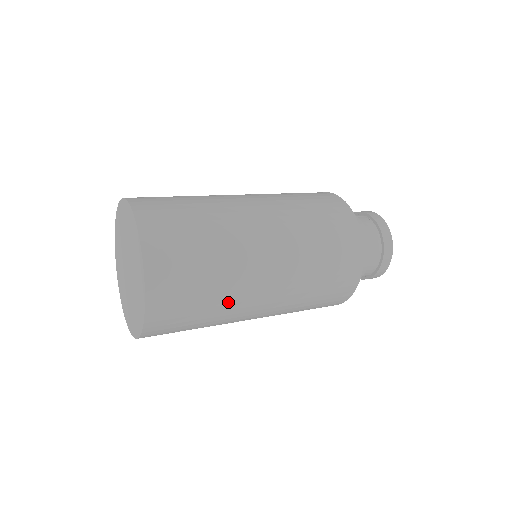
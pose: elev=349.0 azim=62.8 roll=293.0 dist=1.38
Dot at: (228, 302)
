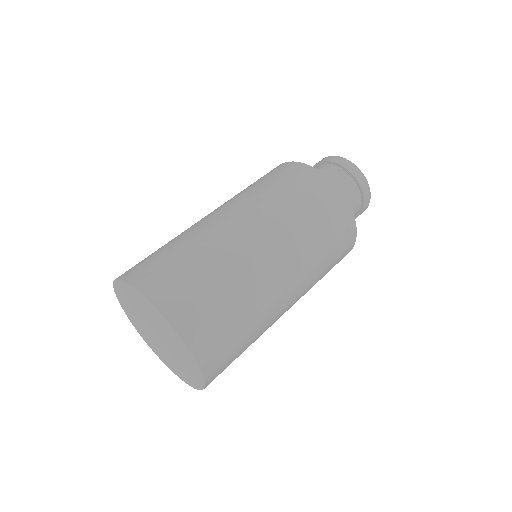
Dot at: occluded
